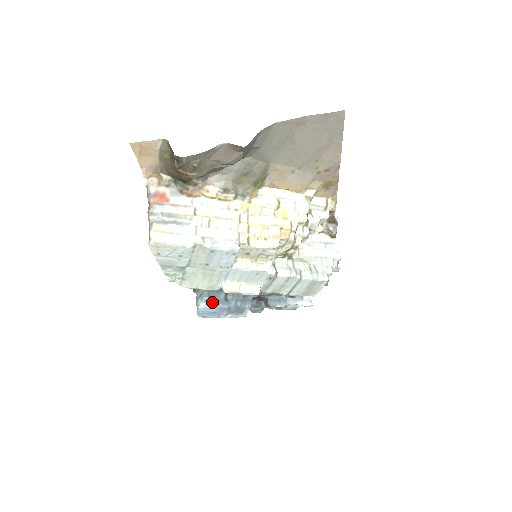
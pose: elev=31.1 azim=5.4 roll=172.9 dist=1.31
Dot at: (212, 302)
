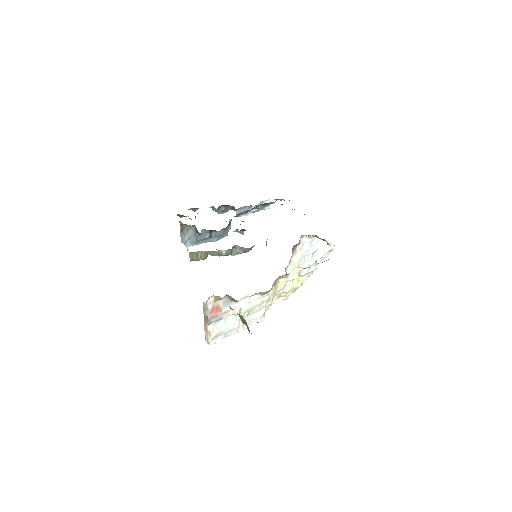
Dot at: (198, 242)
